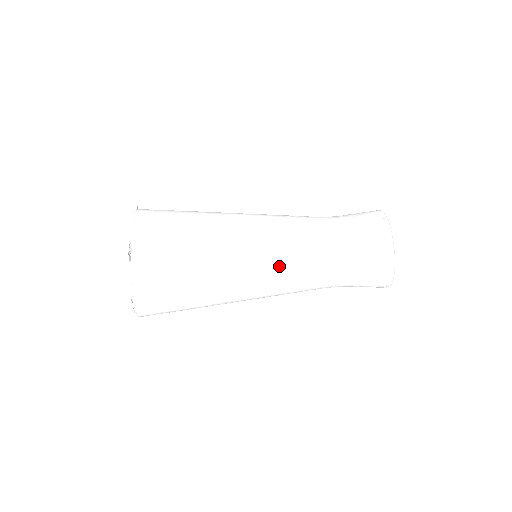
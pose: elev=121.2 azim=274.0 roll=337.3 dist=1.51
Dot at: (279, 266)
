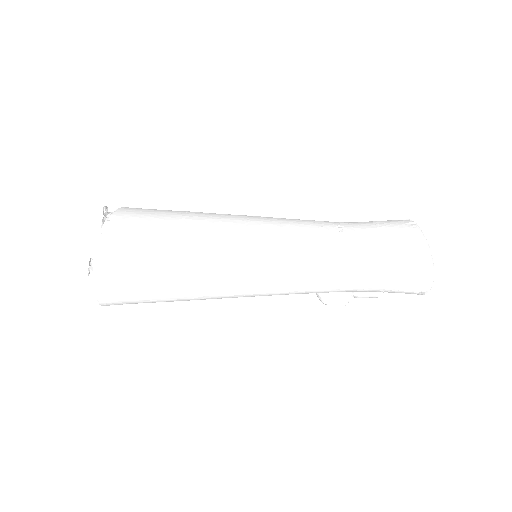
Dot at: (283, 243)
